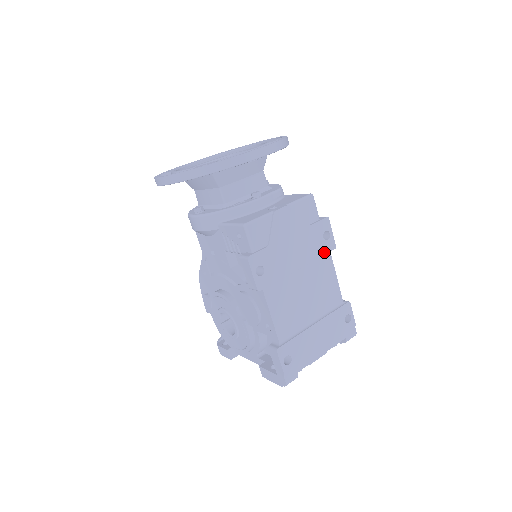
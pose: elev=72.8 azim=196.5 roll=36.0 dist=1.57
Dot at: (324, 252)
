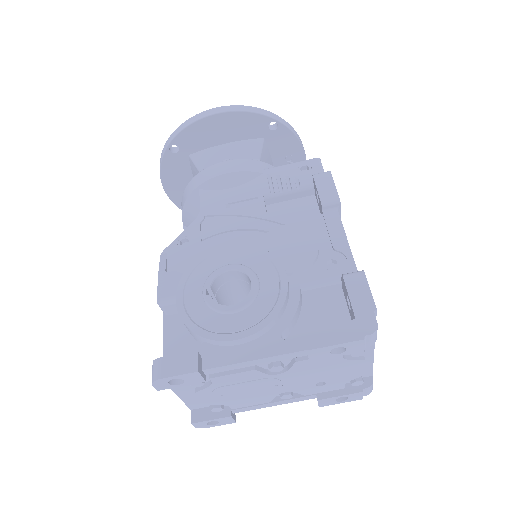
Dot at: occluded
